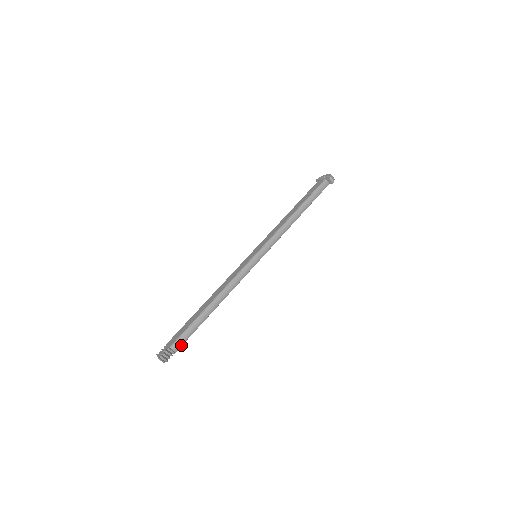
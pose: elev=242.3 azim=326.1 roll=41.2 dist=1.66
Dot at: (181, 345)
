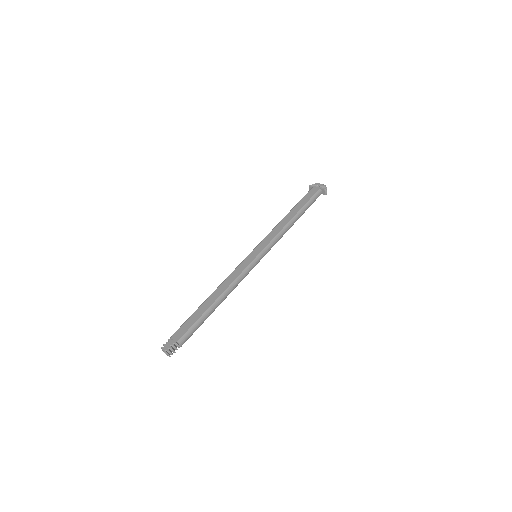
Dot at: occluded
